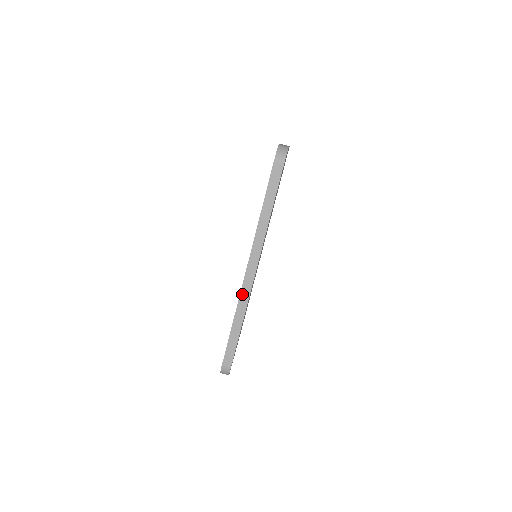
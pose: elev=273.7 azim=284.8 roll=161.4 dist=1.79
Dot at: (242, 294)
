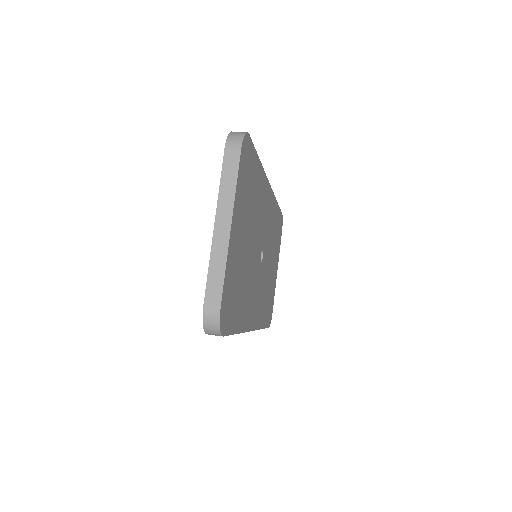
Dot at: occluded
